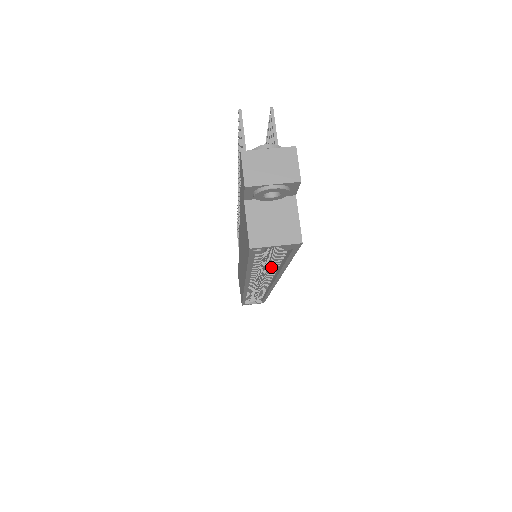
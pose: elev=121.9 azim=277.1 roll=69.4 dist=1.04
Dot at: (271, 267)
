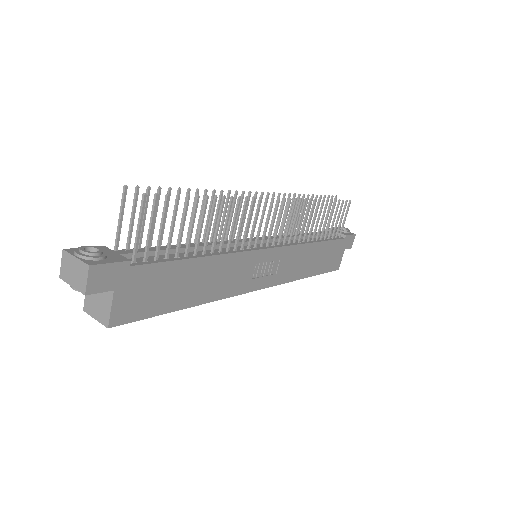
Dot at: occluded
